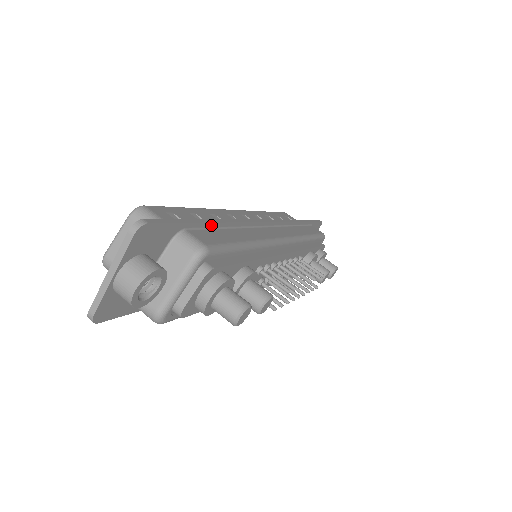
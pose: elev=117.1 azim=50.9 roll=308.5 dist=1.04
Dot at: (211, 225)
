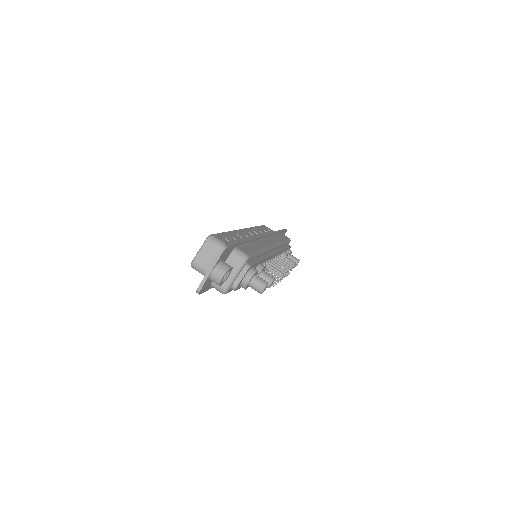
Dot at: (244, 243)
